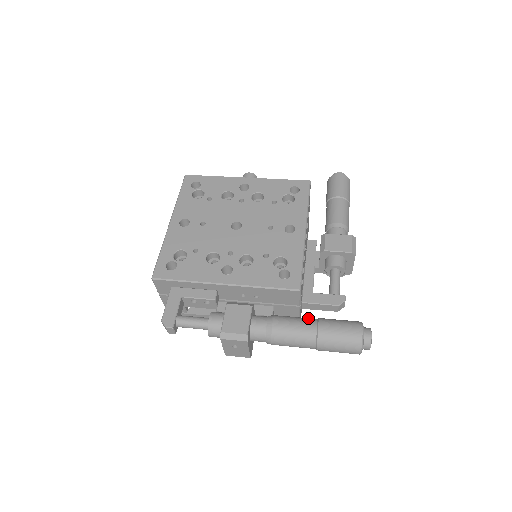
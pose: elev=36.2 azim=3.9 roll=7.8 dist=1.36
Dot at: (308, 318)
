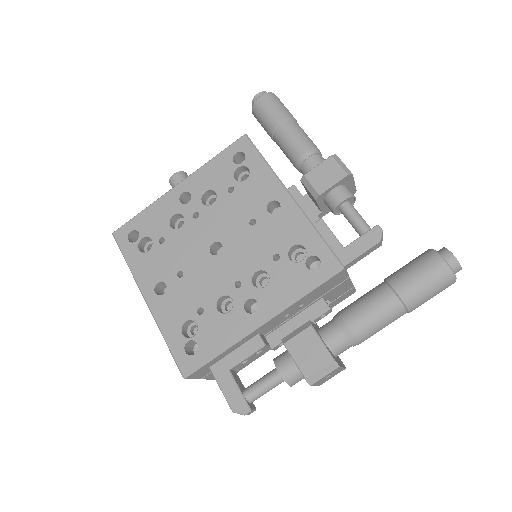
Dot at: (375, 289)
